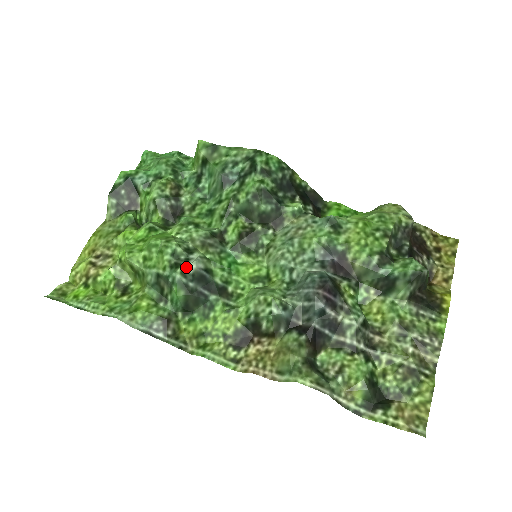
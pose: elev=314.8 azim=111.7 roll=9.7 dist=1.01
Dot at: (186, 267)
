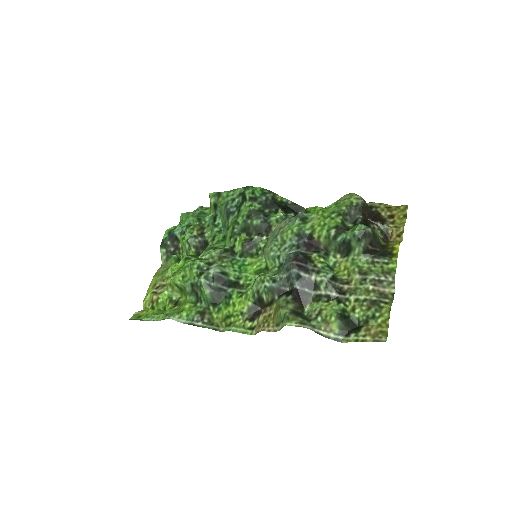
Dot at: (207, 273)
